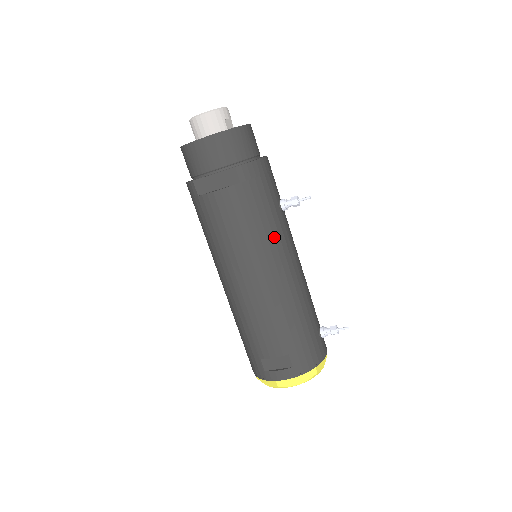
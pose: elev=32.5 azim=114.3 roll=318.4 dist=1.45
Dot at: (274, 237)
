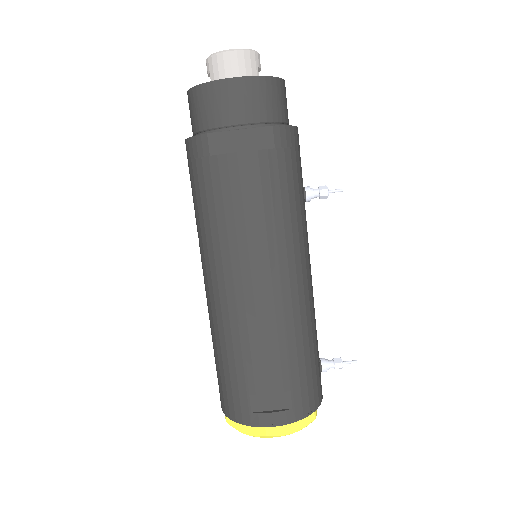
Dot at: (298, 230)
